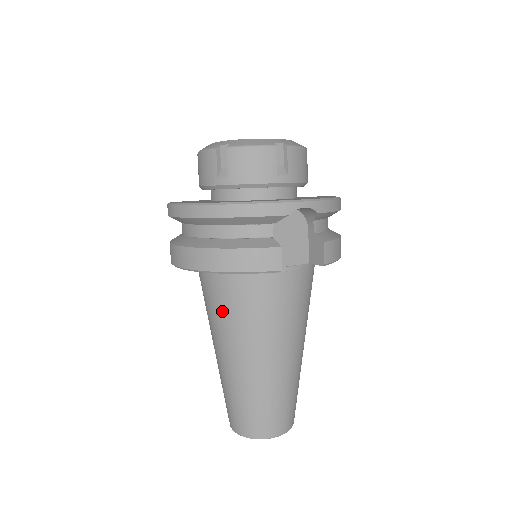
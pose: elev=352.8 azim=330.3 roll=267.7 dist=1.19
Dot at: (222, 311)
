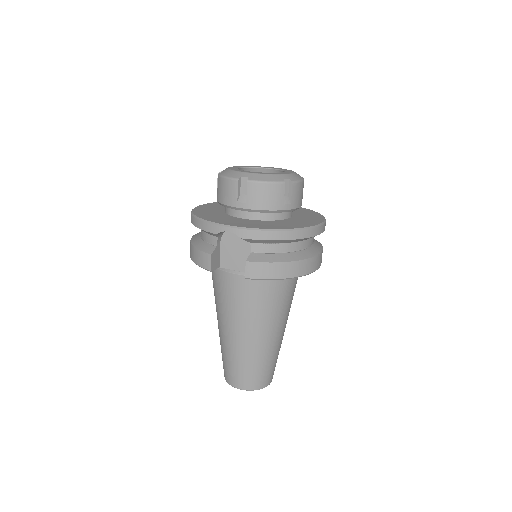
Dot at: occluded
